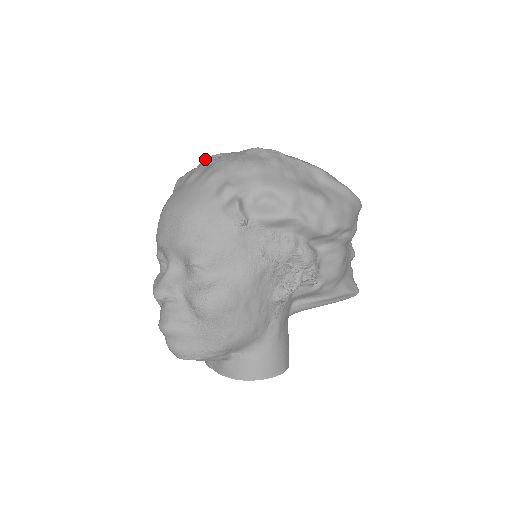
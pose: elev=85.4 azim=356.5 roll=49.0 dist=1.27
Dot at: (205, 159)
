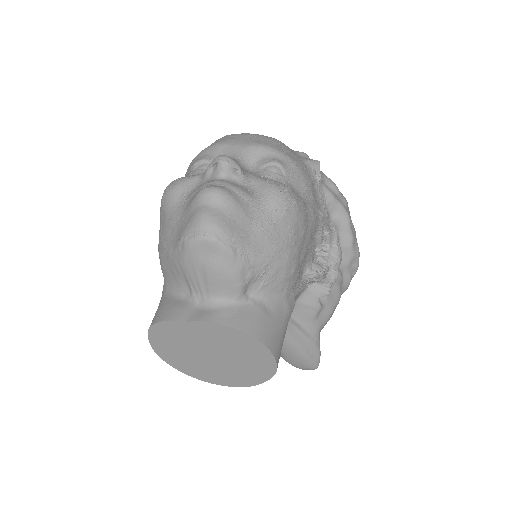
Dot at: occluded
